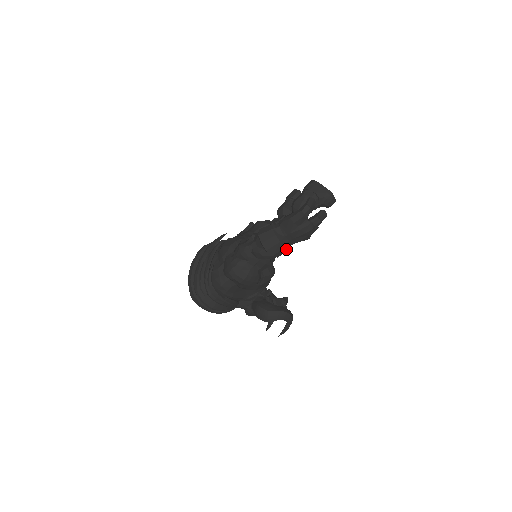
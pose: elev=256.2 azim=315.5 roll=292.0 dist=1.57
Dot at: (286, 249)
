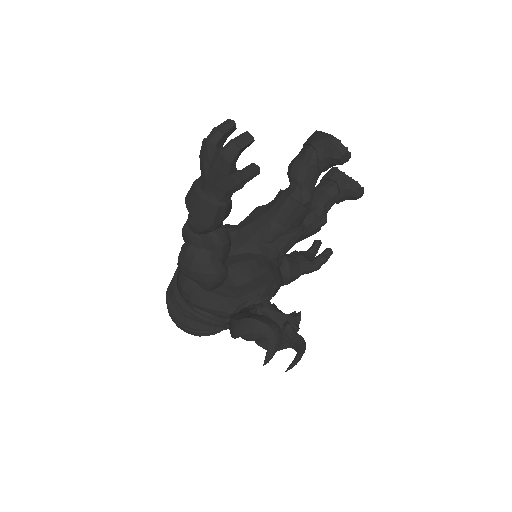
Dot at: (215, 208)
